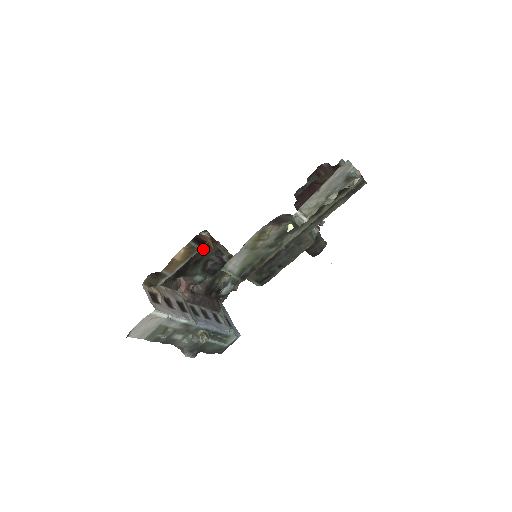
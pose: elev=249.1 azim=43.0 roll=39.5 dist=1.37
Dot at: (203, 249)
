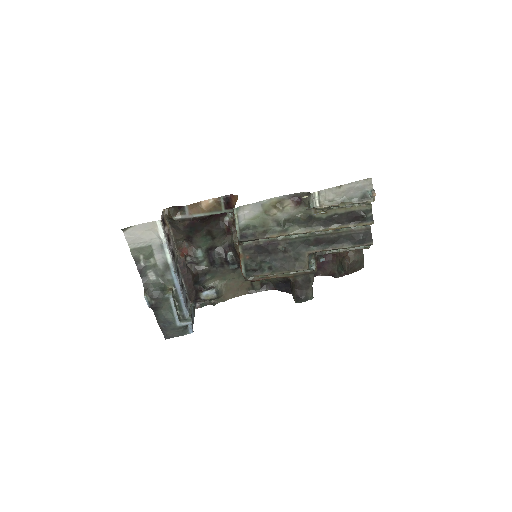
Dot at: (221, 227)
